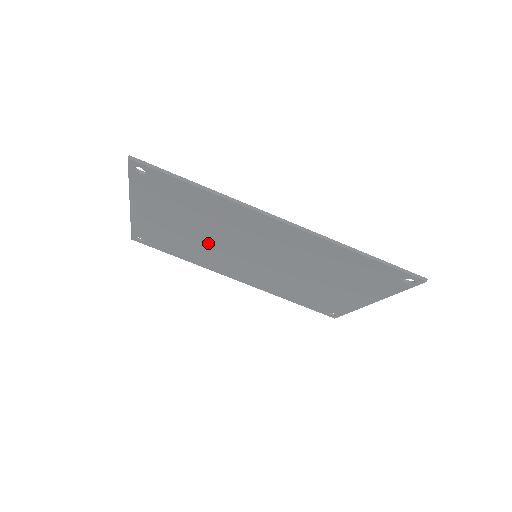
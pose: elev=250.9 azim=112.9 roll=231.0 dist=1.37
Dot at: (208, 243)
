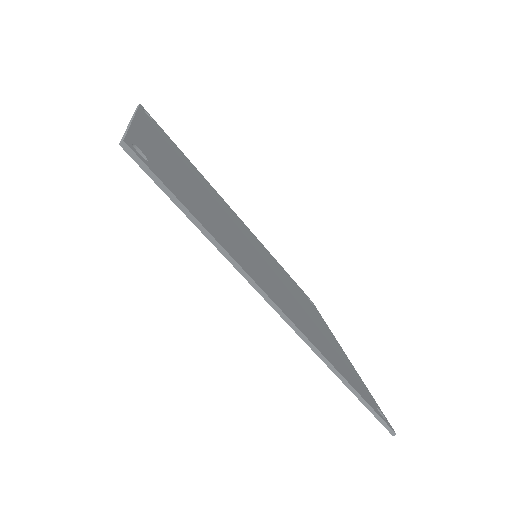
Dot at: occluded
